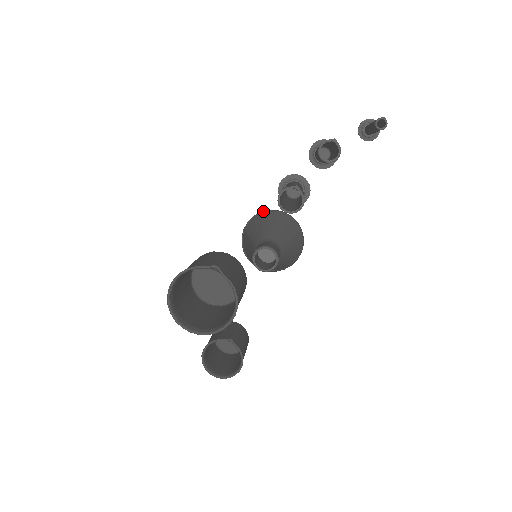
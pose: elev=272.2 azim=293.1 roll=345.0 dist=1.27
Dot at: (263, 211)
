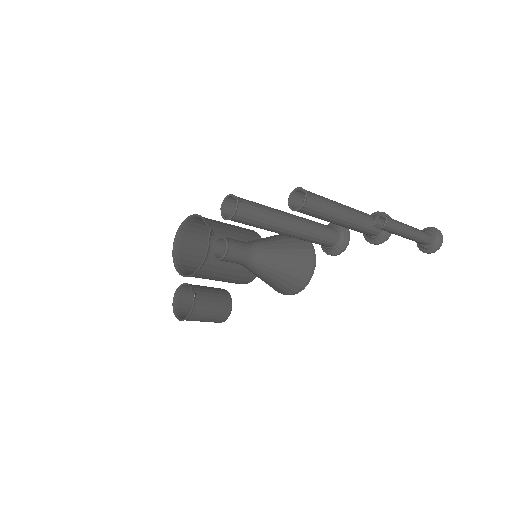
Dot at: occluded
